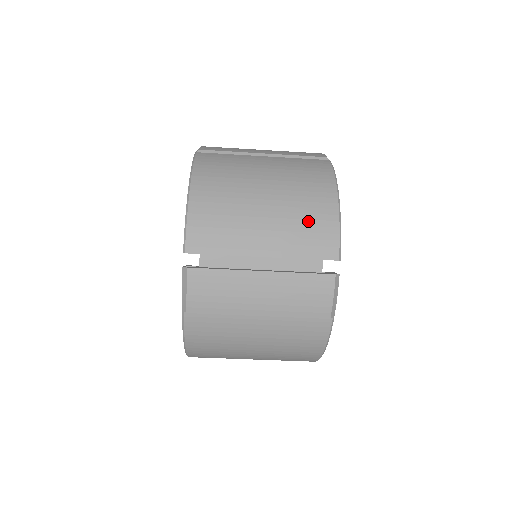
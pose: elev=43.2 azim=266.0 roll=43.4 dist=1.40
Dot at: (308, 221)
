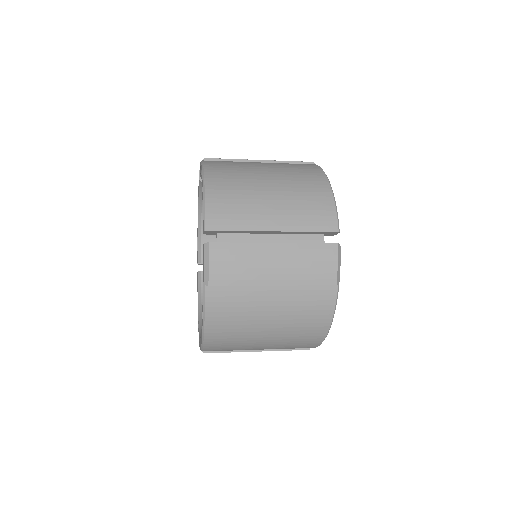
Dot at: (309, 202)
